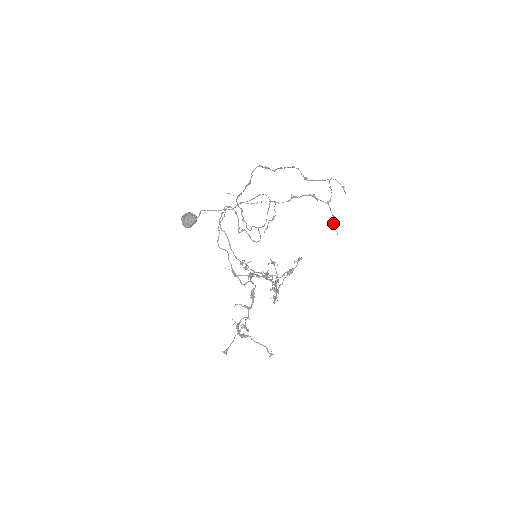
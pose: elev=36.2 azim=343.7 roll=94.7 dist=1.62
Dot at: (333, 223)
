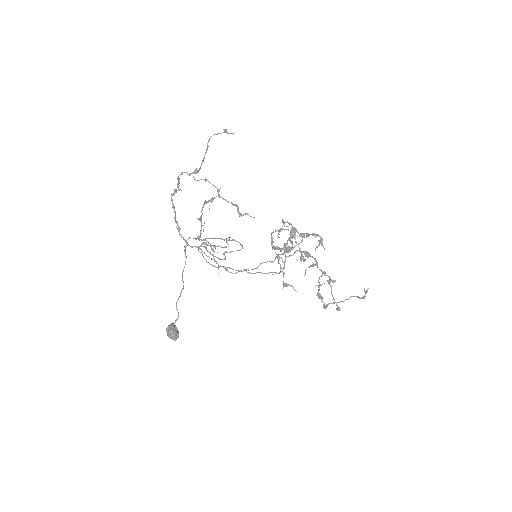
Dot at: occluded
